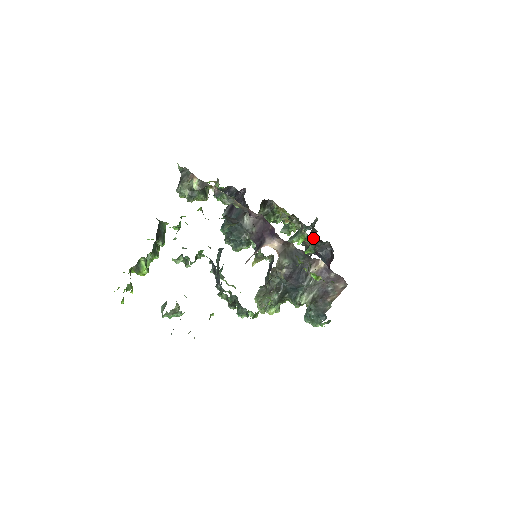
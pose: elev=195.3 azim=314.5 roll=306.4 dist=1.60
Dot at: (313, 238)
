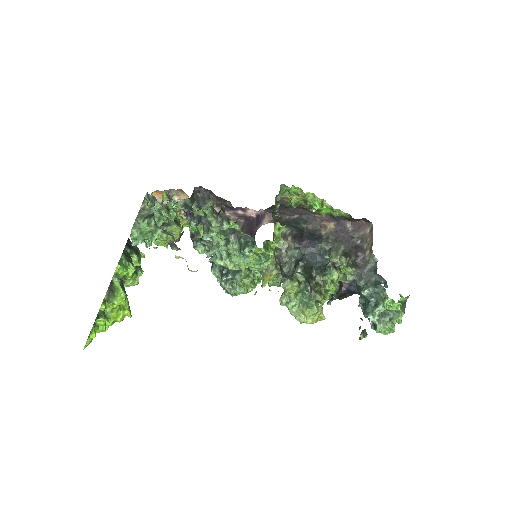
Dot at: occluded
